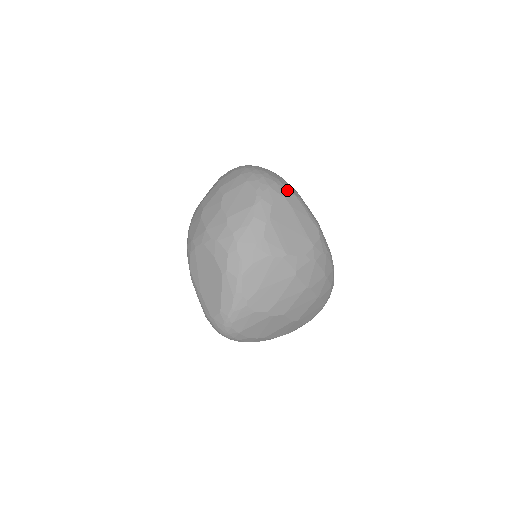
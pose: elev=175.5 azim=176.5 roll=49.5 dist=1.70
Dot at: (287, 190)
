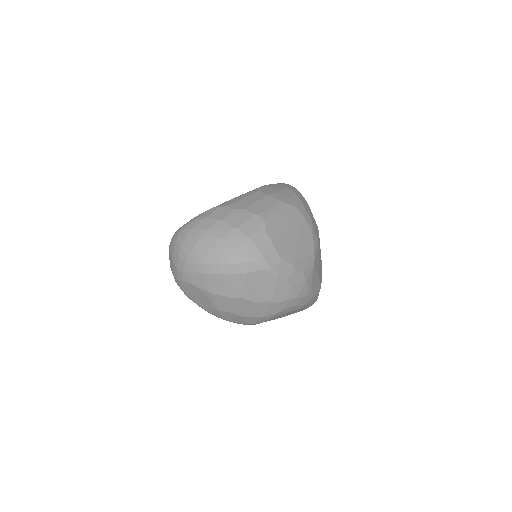
Dot at: (261, 232)
